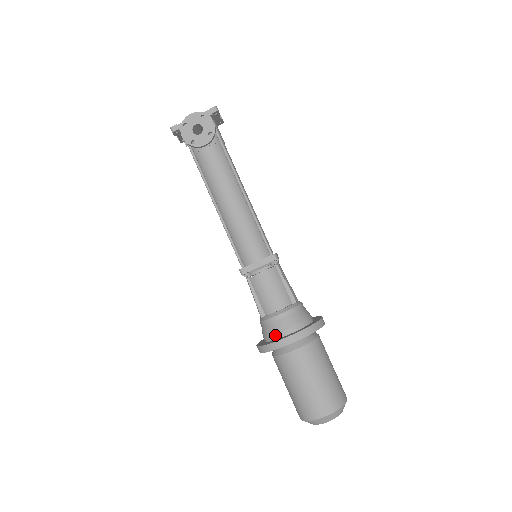
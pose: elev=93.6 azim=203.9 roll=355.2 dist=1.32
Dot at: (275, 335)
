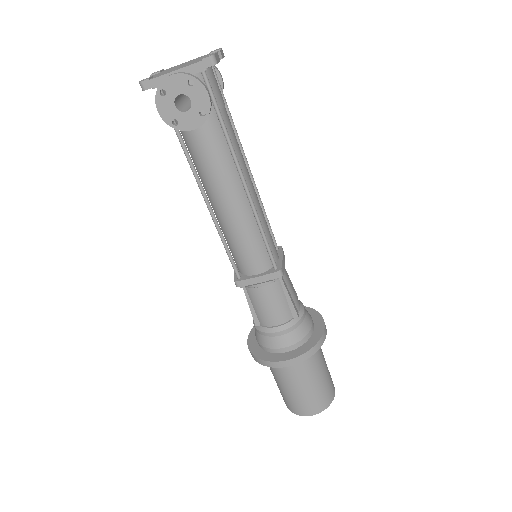
Dot at: (269, 349)
